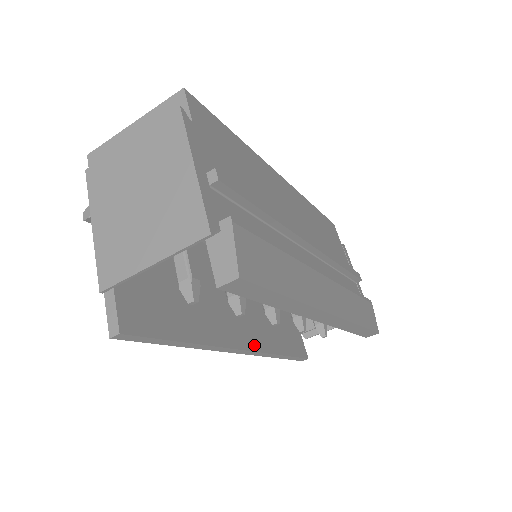
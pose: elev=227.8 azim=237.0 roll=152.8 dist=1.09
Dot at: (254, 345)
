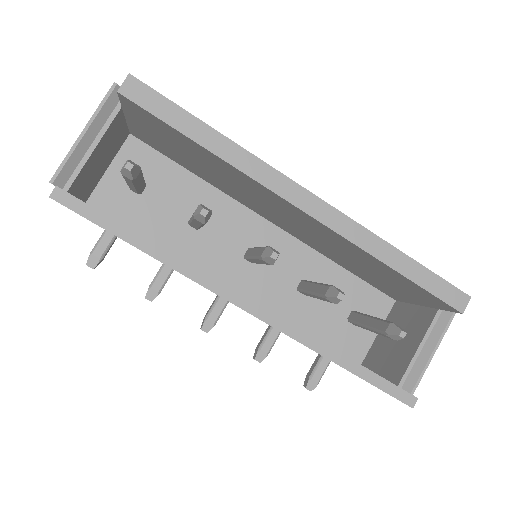
Dot at: (276, 315)
